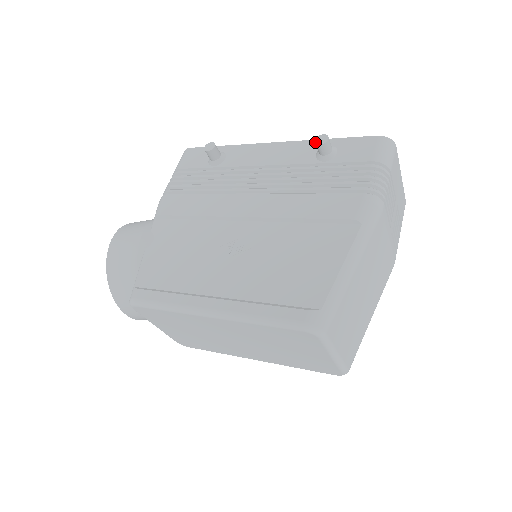
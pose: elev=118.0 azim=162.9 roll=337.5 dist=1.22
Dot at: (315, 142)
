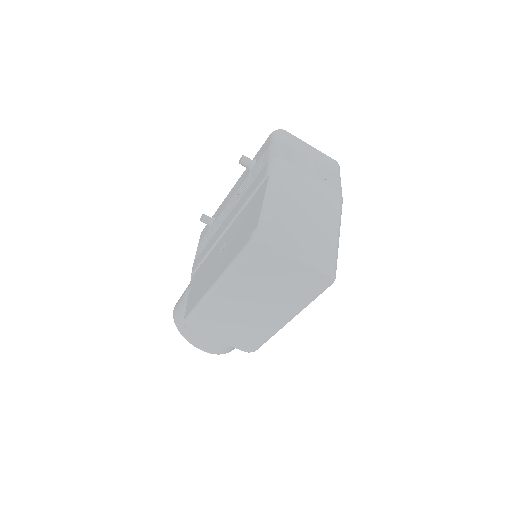
Dot at: occluded
